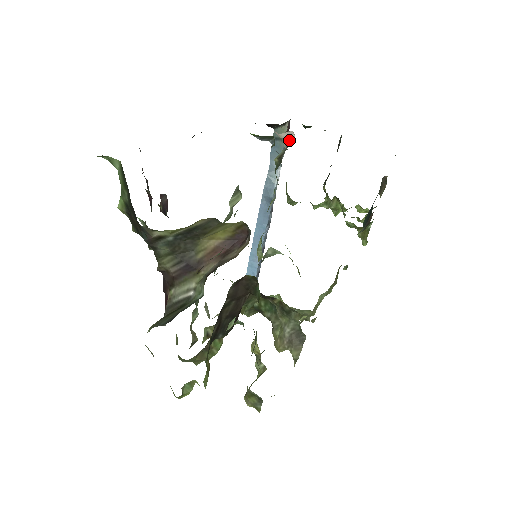
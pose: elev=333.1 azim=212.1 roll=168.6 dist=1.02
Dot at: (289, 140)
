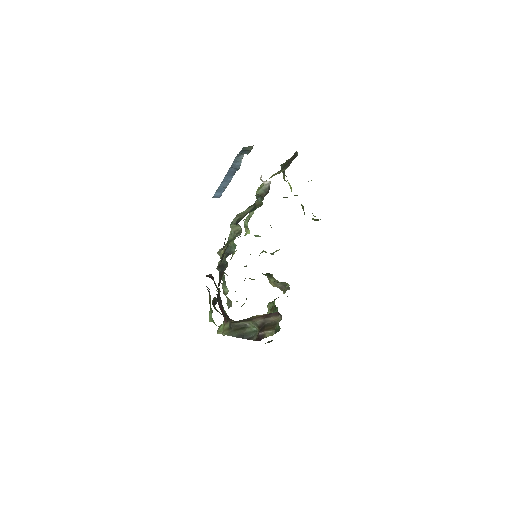
Dot at: (265, 181)
